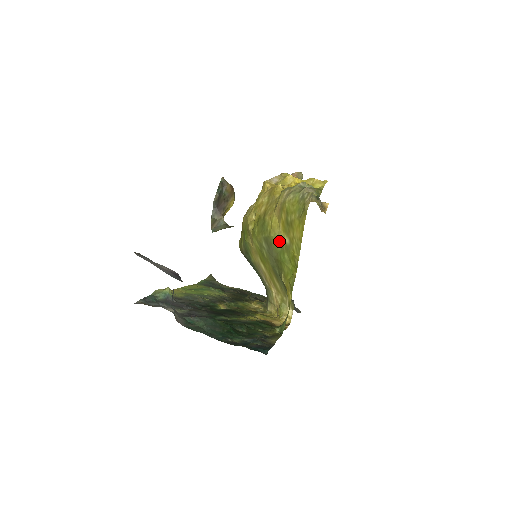
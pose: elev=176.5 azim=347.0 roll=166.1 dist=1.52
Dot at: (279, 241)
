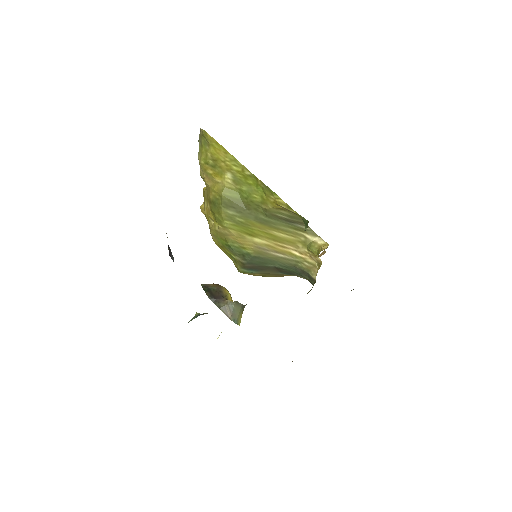
Dot at: (230, 190)
